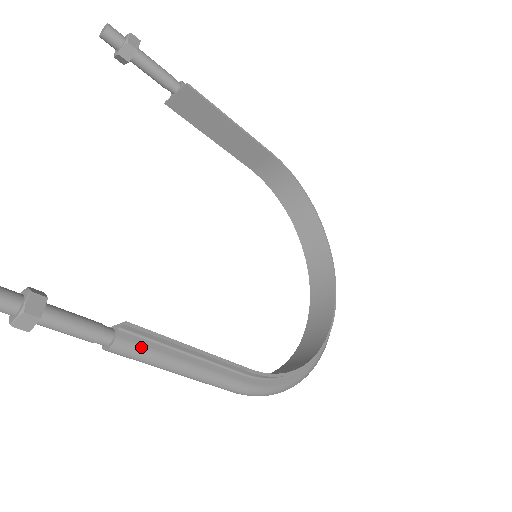
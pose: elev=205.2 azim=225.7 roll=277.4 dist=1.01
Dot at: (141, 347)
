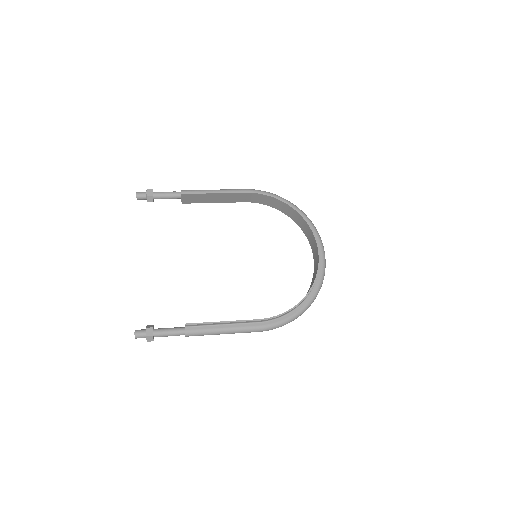
Dot at: (198, 330)
